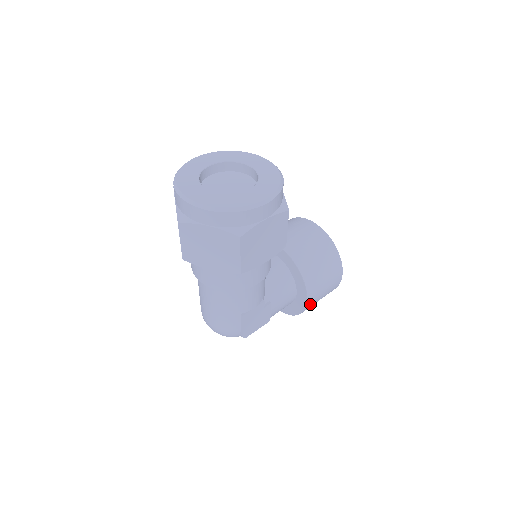
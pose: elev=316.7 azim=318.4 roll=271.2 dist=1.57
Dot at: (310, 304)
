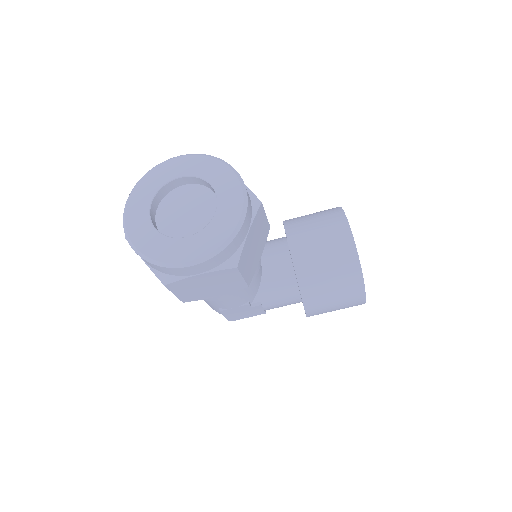
Dot at: occluded
